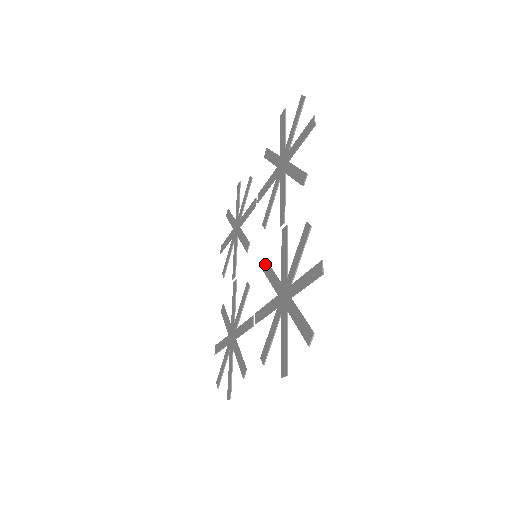
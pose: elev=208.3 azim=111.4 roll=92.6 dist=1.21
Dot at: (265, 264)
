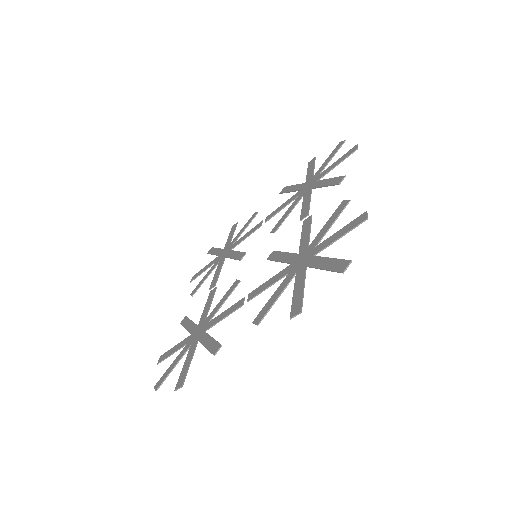
Dot at: (272, 253)
